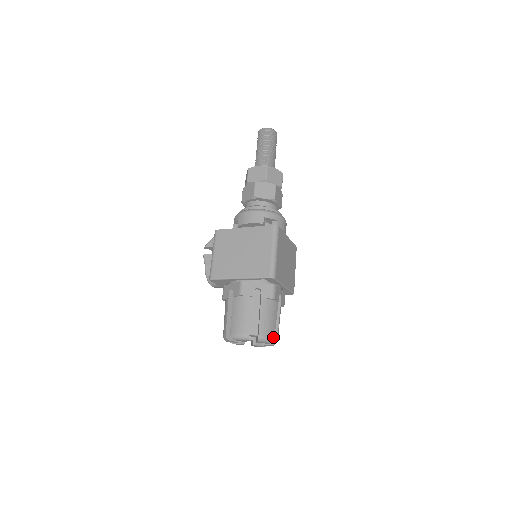
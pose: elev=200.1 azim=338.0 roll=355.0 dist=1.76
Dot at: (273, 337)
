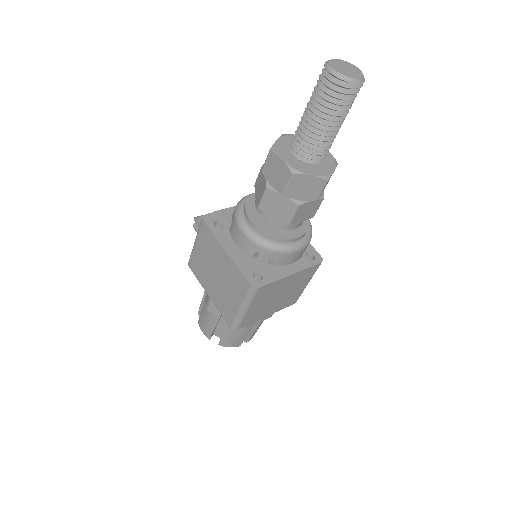
Dot at: (238, 345)
